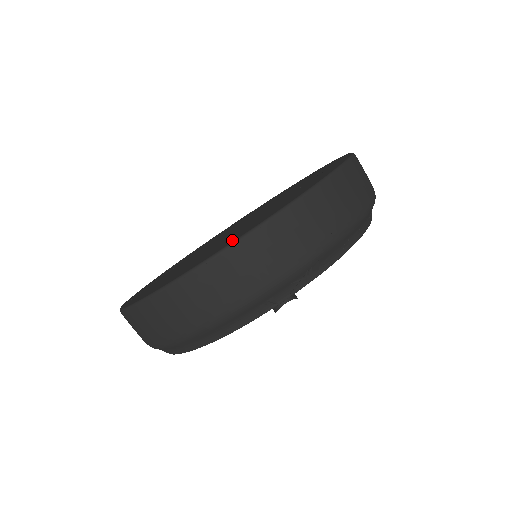
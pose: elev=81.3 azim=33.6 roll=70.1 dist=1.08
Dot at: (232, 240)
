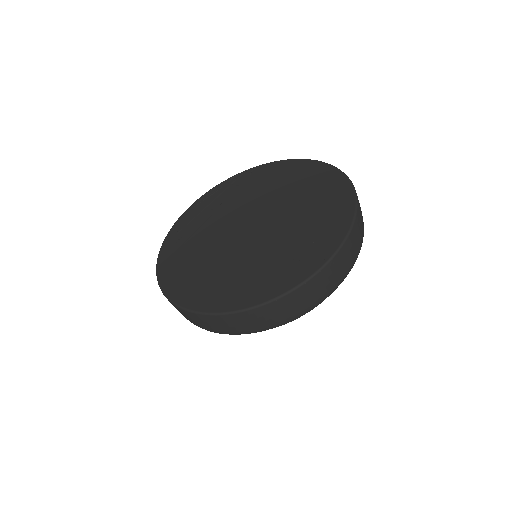
Dot at: (211, 303)
